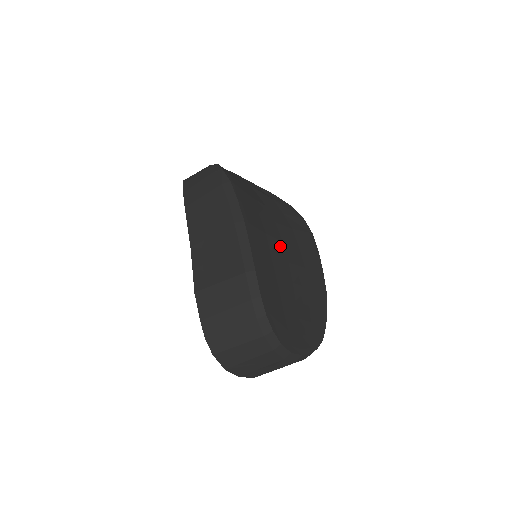
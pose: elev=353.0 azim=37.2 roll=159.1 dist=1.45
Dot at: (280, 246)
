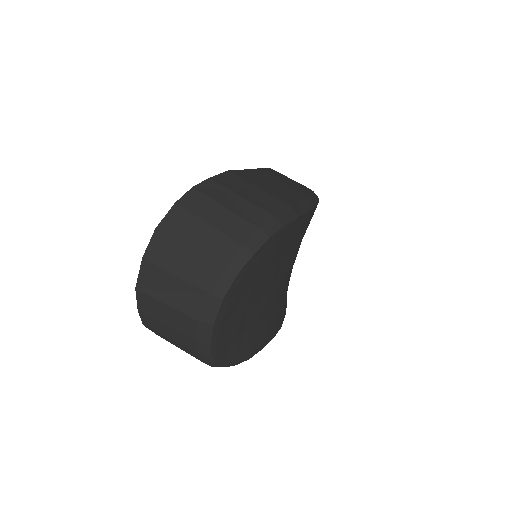
Dot at: (288, 270)
